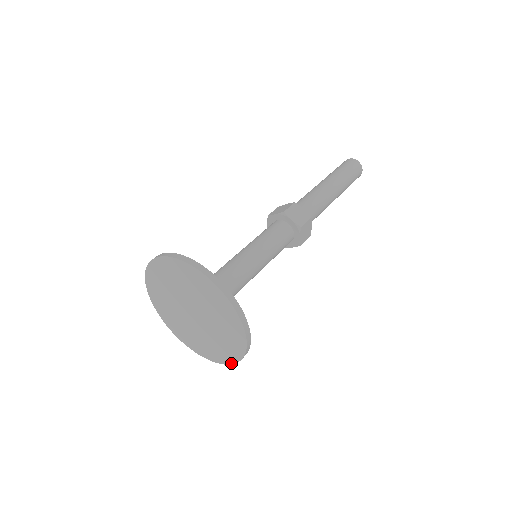
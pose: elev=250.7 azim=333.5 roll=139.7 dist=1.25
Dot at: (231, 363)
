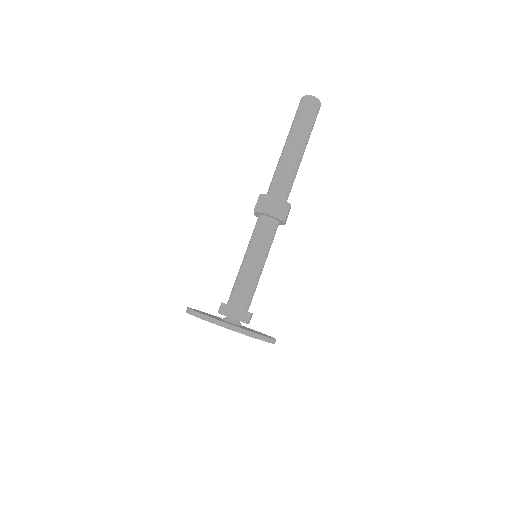
Dot at: occluded
